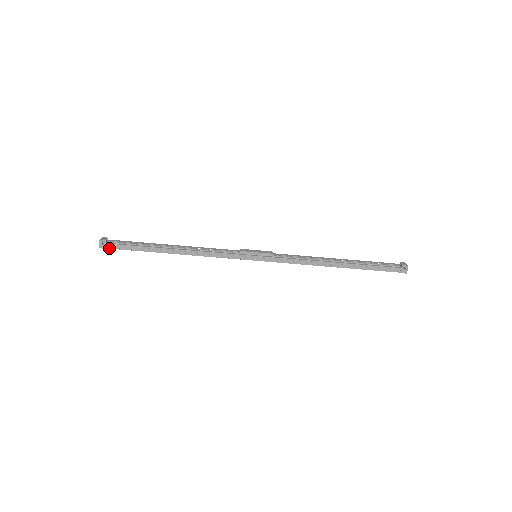
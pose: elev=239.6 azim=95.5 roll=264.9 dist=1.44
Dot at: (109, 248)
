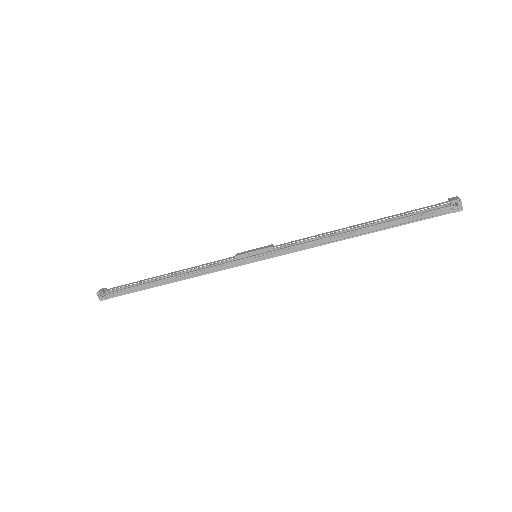
Dot at: (108, 298)
